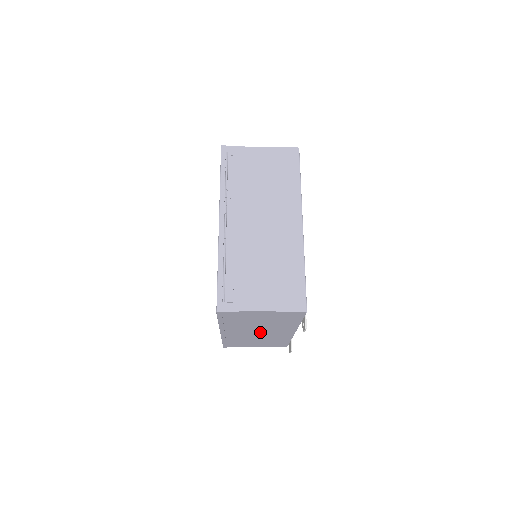
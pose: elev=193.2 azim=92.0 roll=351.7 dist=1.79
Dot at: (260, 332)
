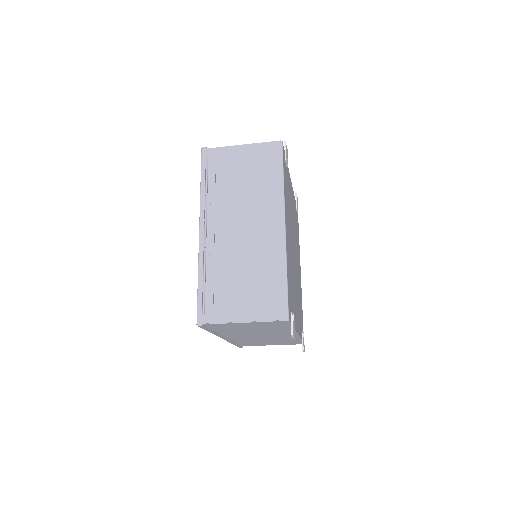
Dot at: (261, 335)
